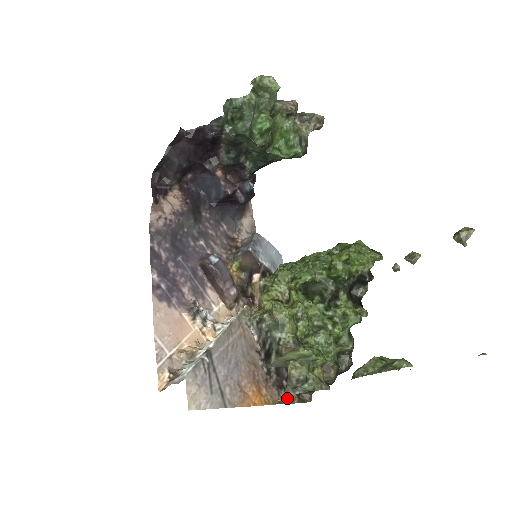
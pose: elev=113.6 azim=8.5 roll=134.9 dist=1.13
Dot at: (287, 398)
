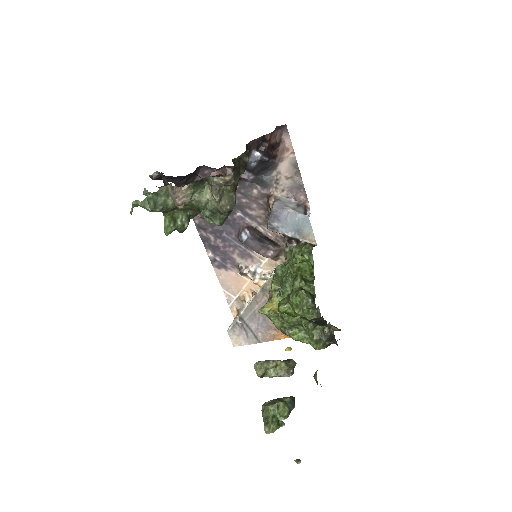
Dot at: occluded
